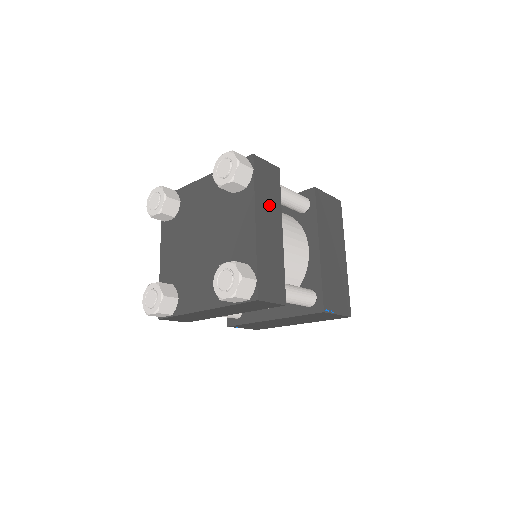
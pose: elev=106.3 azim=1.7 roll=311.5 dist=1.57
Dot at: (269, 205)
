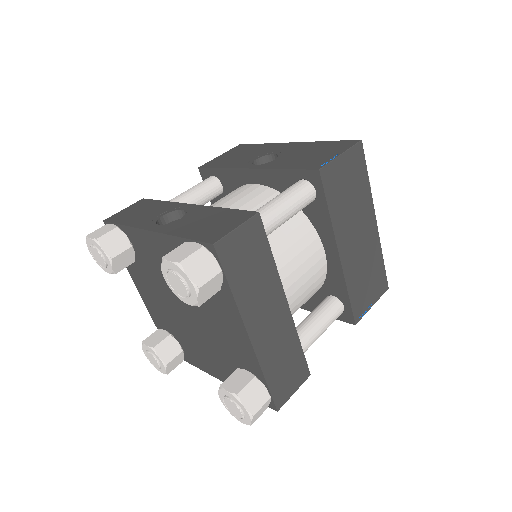
Dot at: (260, 289)
